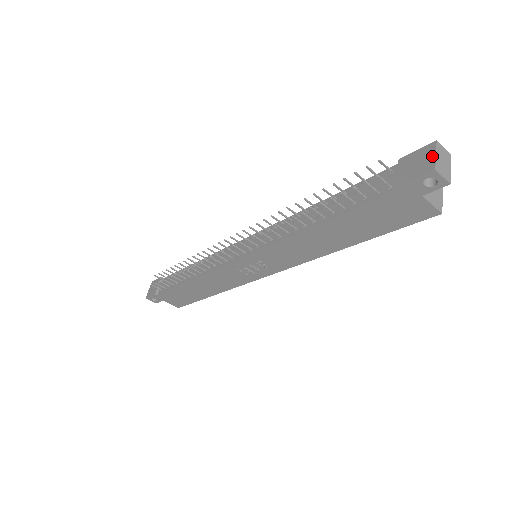
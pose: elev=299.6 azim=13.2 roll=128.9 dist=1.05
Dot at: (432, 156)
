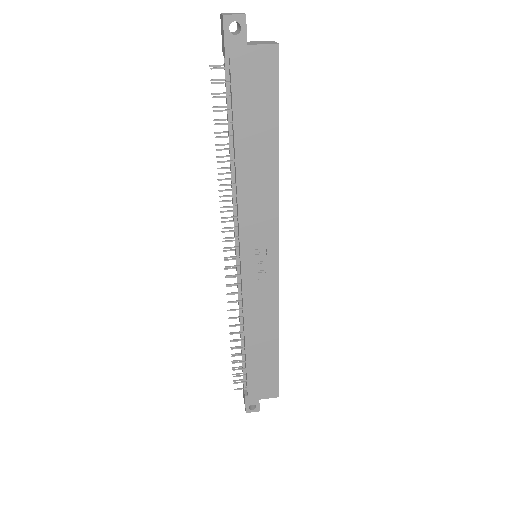
Dot at: (221, 18)
